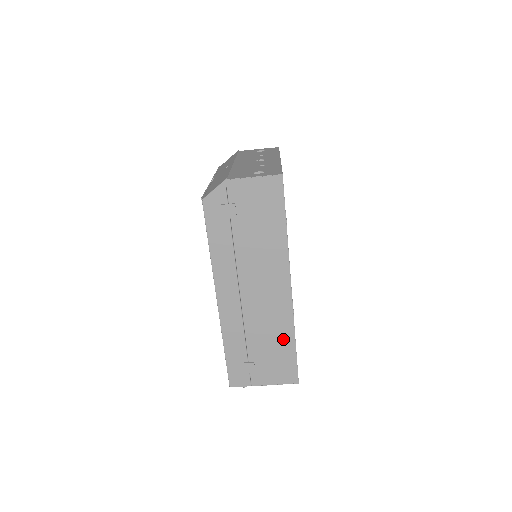
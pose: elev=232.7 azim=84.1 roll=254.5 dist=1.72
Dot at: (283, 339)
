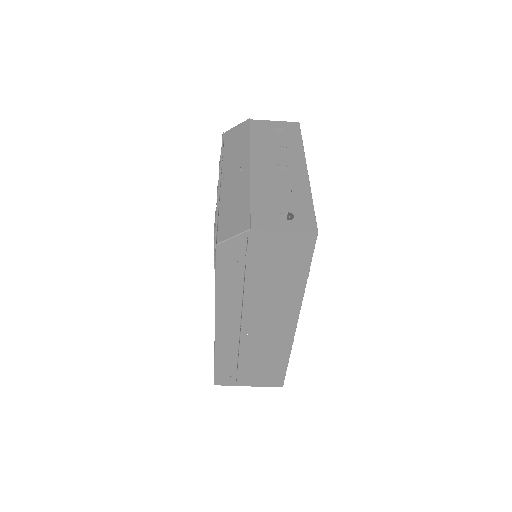
Dot at: (277, 358)
